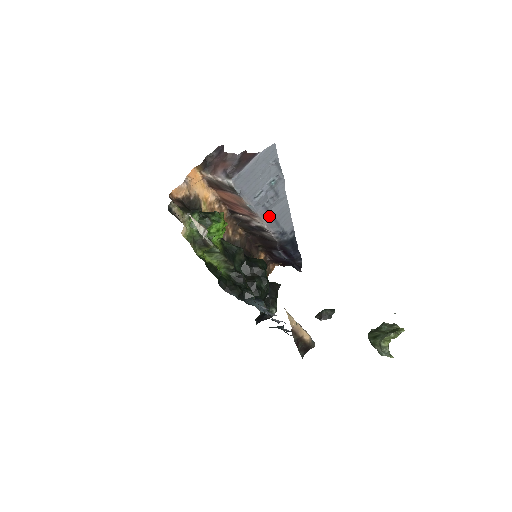
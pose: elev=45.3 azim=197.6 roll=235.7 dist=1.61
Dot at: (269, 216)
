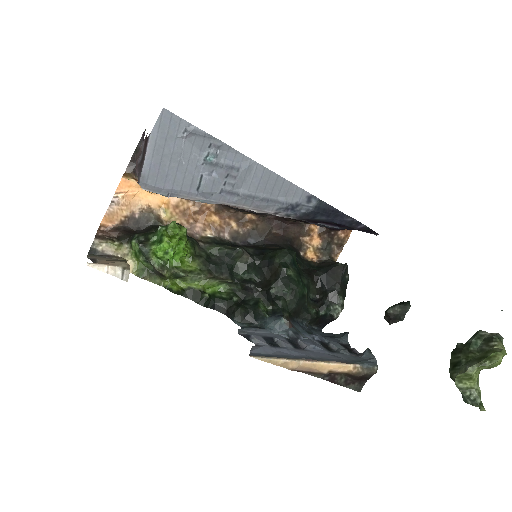
Dot at: (244, 199)
